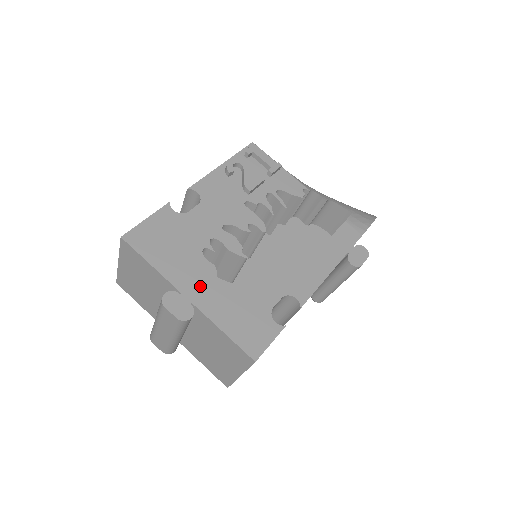
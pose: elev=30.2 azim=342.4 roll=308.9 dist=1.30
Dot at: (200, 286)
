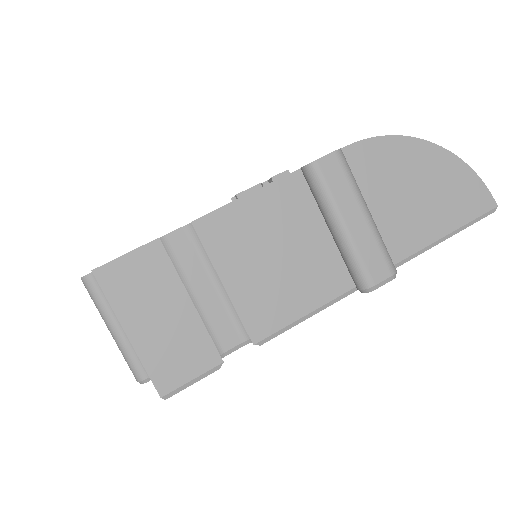
Dot at: occluded
